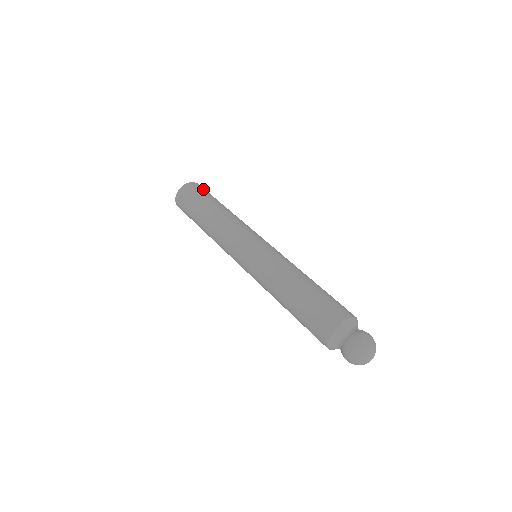
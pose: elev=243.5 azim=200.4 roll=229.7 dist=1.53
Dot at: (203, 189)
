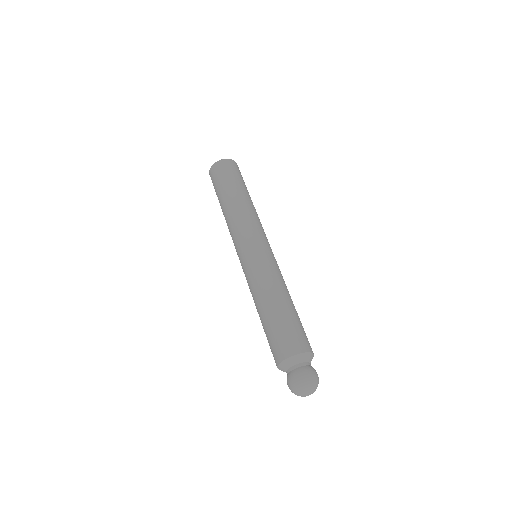
Dot at: (240, 172)
